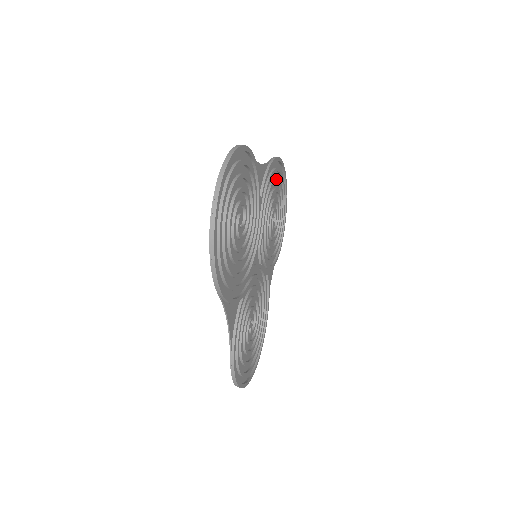
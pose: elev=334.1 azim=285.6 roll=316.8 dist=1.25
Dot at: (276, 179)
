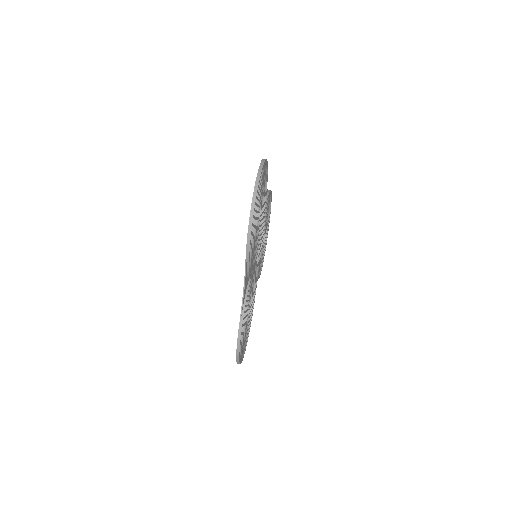
Dot at: (268, 207)
